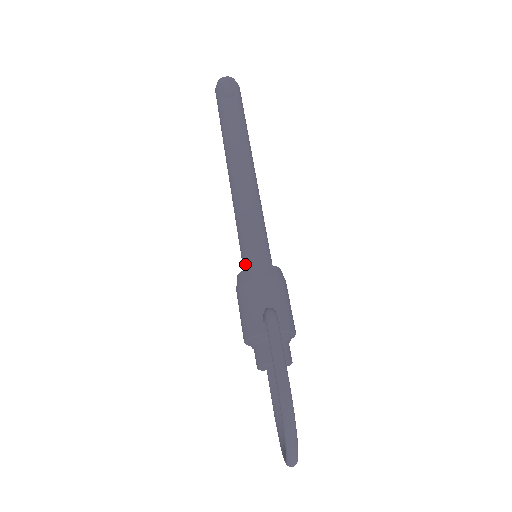
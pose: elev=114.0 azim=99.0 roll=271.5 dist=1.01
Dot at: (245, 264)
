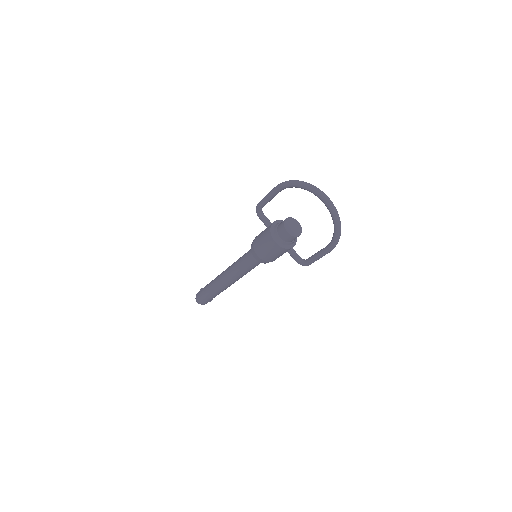
Dot at: occluded
